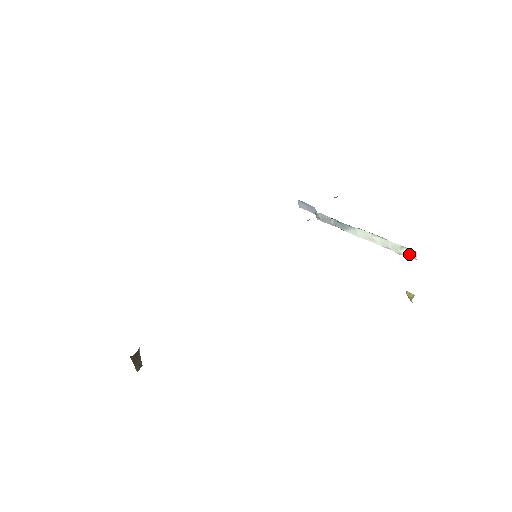
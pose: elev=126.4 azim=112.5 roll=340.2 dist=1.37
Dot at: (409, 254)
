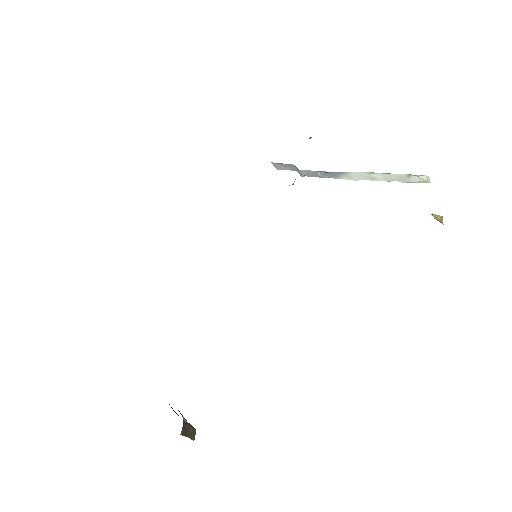
Dot at: (420, 180)
